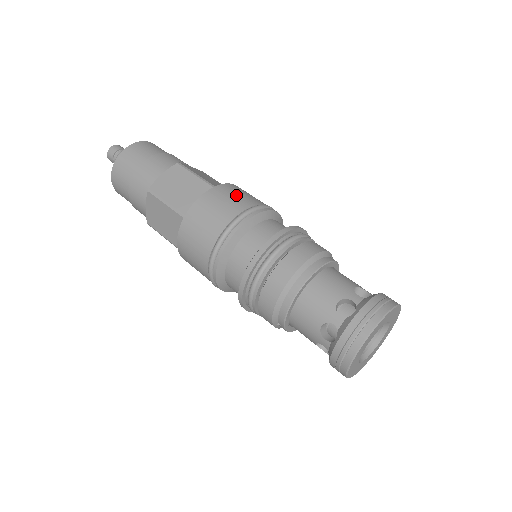
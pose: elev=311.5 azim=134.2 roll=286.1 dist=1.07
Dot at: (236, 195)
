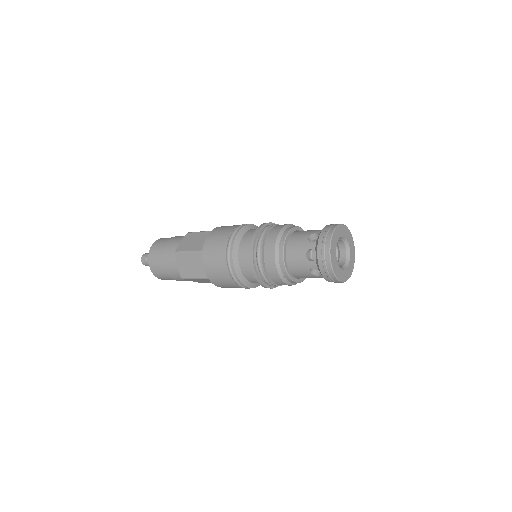
Dot at: (229, 226)
